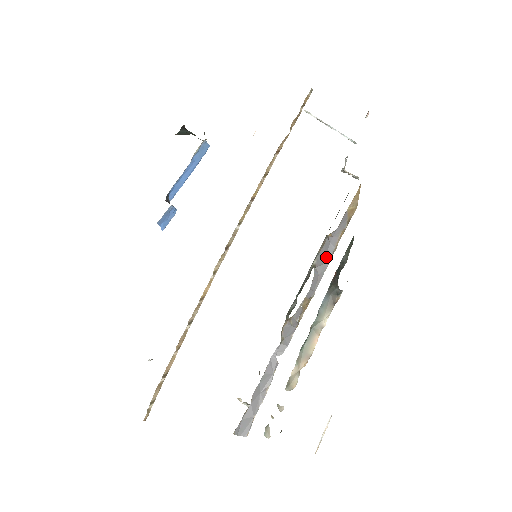
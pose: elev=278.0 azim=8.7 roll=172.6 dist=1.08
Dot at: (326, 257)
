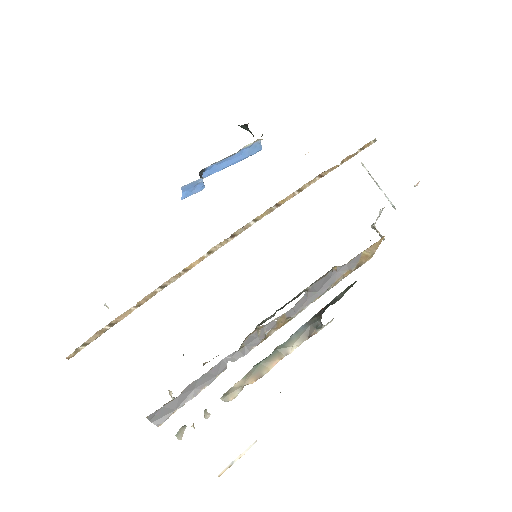
Dot at: (322, 287)
